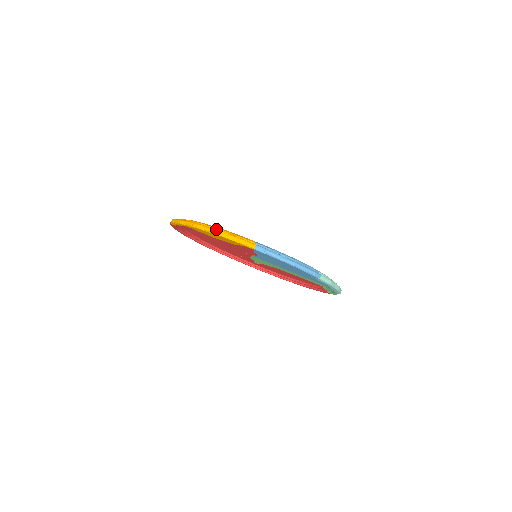
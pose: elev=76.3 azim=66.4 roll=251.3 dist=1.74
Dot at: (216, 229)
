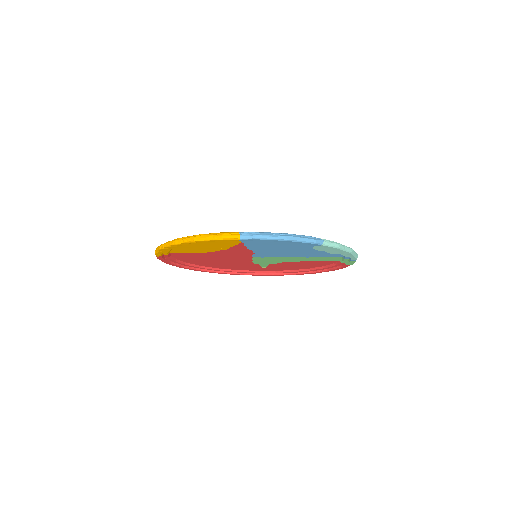
Dot at: (194, 236)
